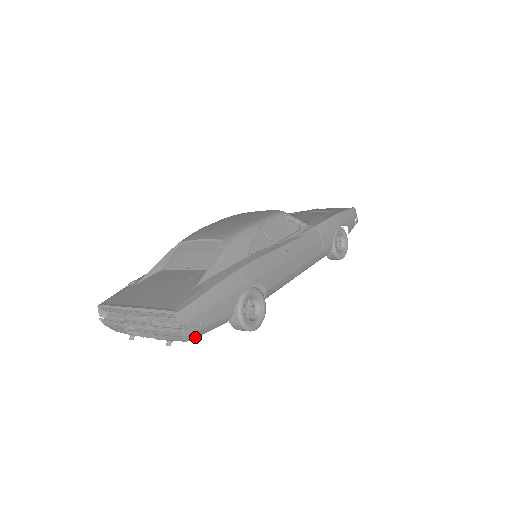
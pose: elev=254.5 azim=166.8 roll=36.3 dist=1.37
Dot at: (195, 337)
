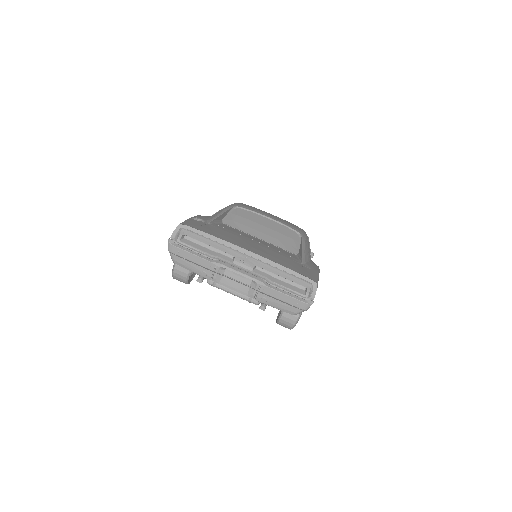
Dot at: occluded
